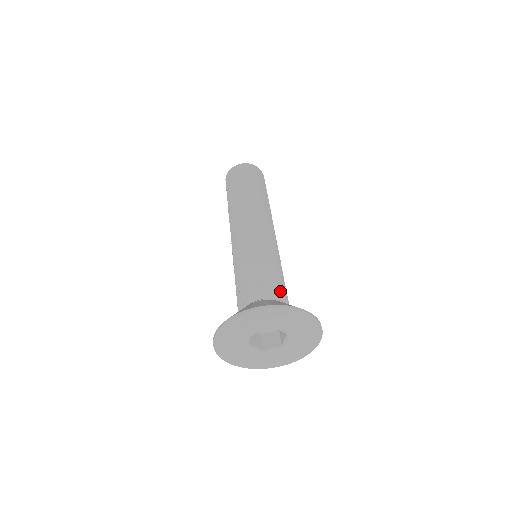
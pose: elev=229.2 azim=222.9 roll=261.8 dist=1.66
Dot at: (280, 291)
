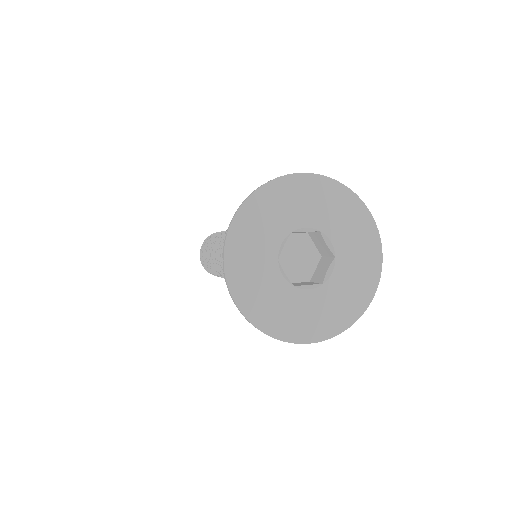
Dot at: occluded
